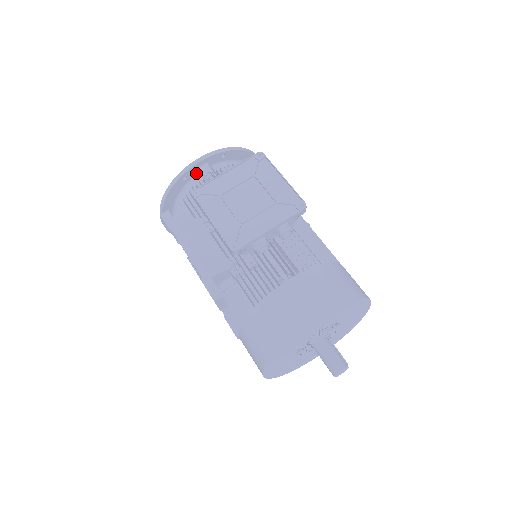
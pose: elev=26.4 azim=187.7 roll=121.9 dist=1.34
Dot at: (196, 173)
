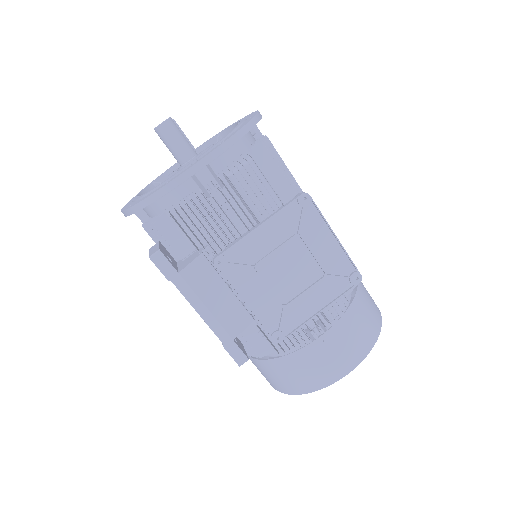
Dot at: occluded
